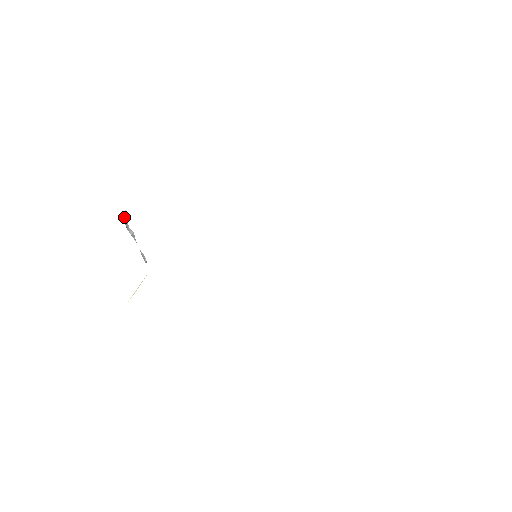
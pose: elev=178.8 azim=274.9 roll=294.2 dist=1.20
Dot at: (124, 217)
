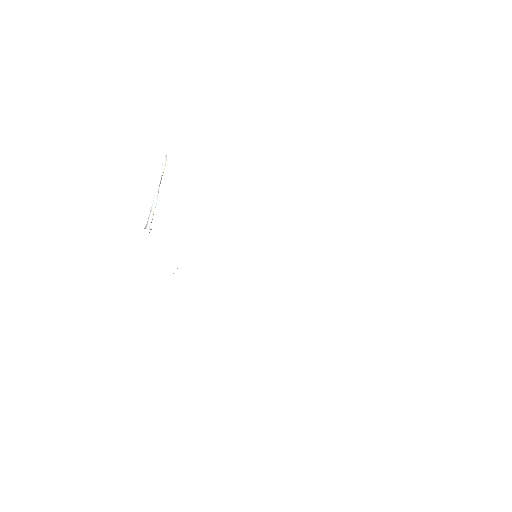
Dot at: (150, 224)
